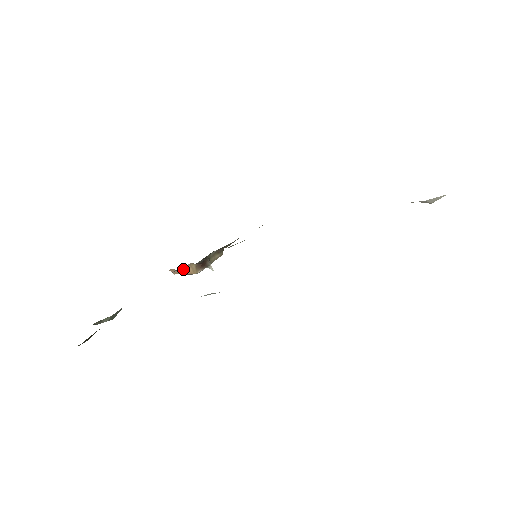
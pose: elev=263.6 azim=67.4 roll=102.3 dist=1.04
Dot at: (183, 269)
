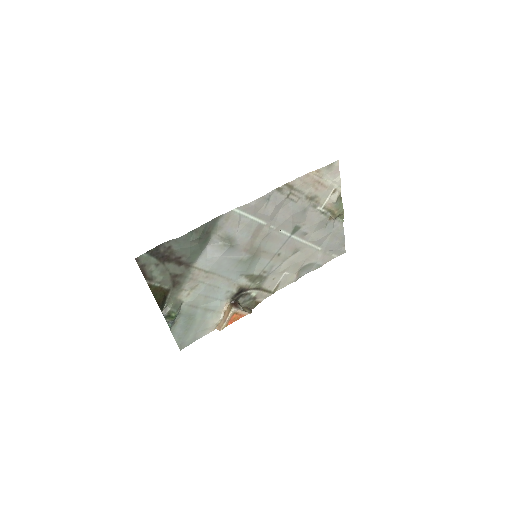
Dot at: (224, 315)
